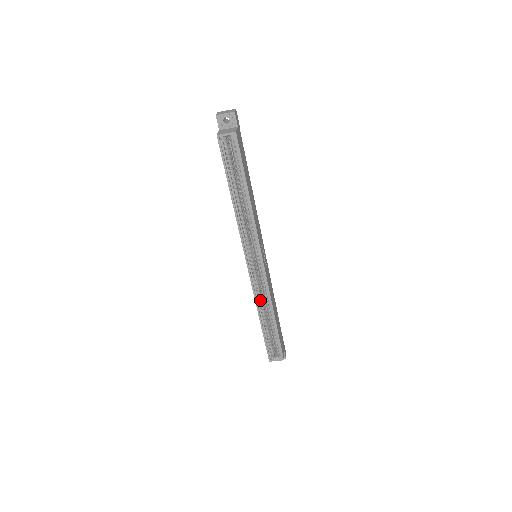
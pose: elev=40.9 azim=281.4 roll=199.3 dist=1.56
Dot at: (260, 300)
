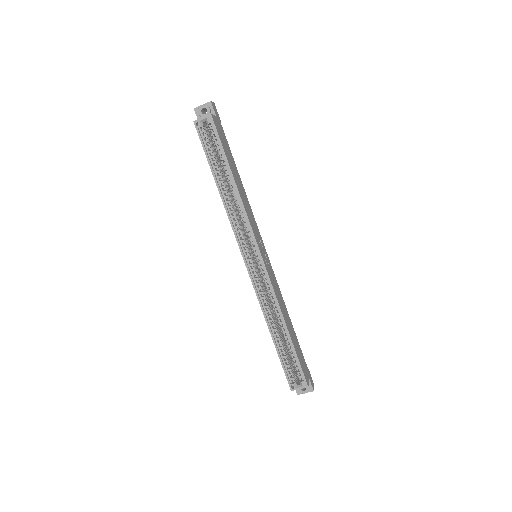
Dot at: (267, 307)
